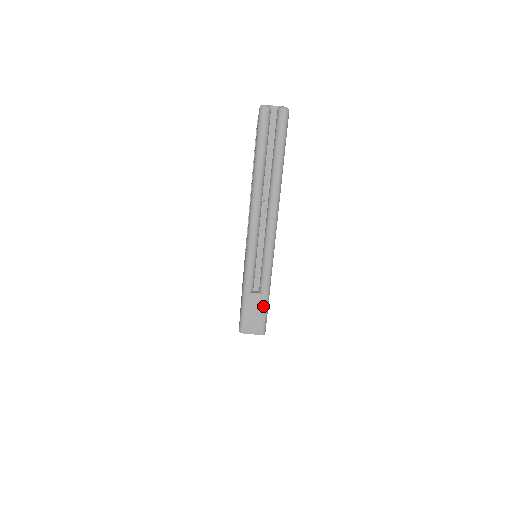
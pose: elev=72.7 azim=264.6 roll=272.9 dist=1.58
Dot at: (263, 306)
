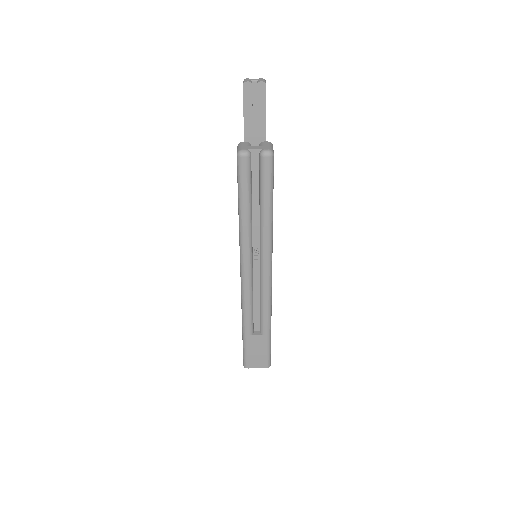
Dot at: (265, 345)
